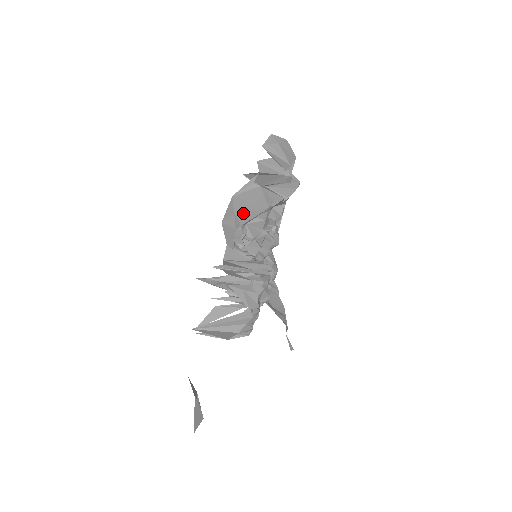
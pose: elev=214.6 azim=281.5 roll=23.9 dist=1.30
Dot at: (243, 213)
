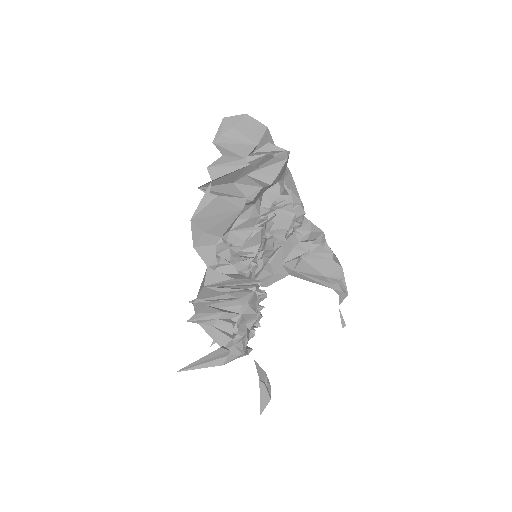
Dot at: (215, 227)
